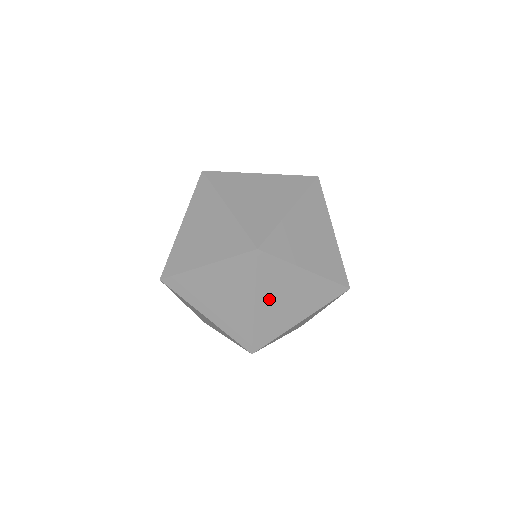
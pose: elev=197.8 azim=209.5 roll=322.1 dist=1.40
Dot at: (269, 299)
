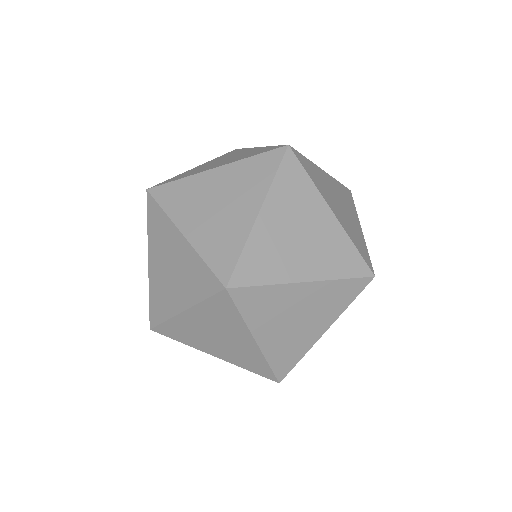
Dot at: occluded
